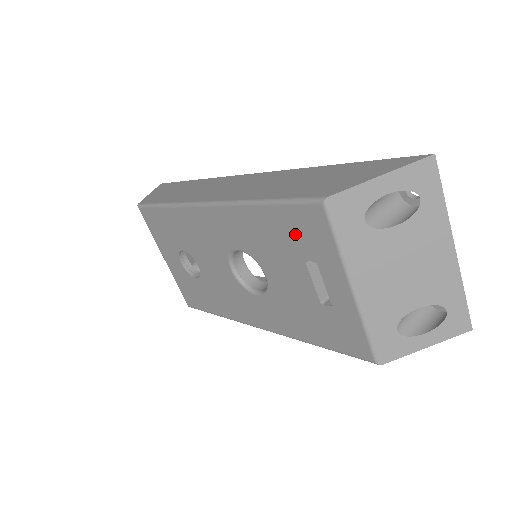
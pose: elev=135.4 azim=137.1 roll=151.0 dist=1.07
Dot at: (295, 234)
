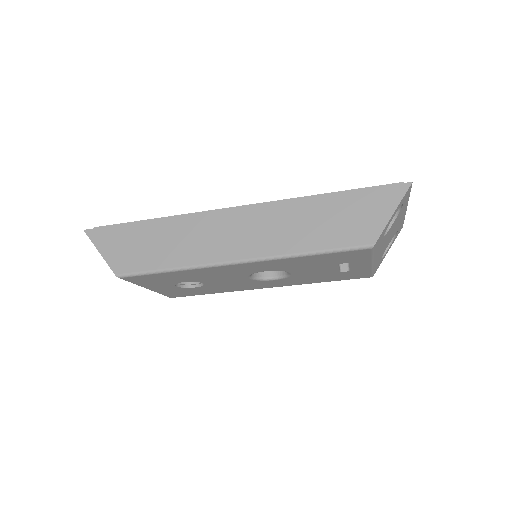
Dot at: (336, 259)
